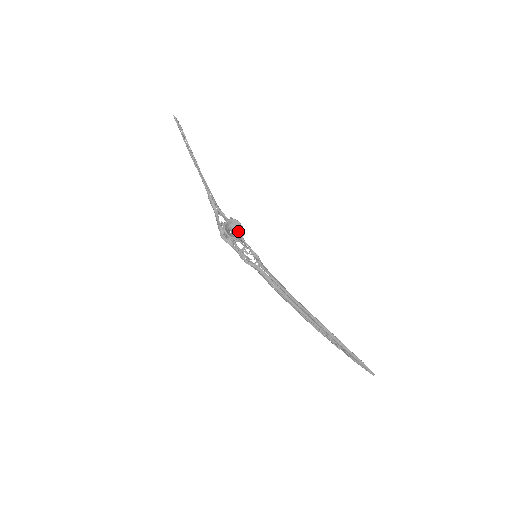
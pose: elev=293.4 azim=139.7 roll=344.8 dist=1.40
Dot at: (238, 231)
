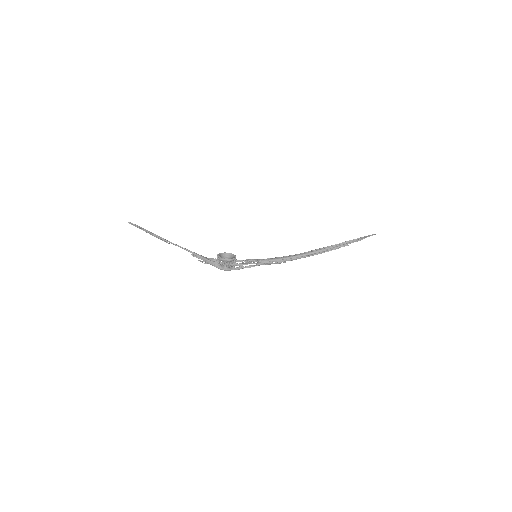
Dot at: (230, 257)
